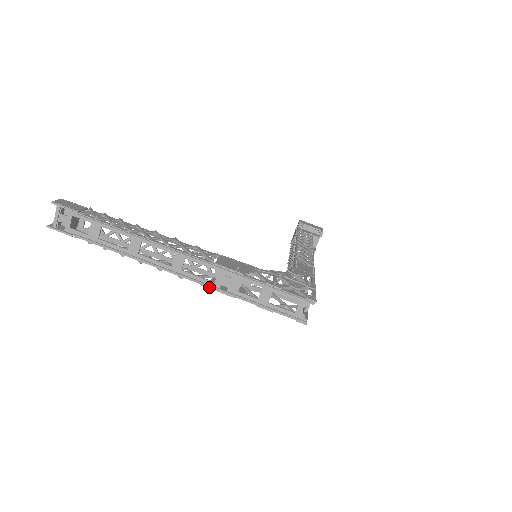
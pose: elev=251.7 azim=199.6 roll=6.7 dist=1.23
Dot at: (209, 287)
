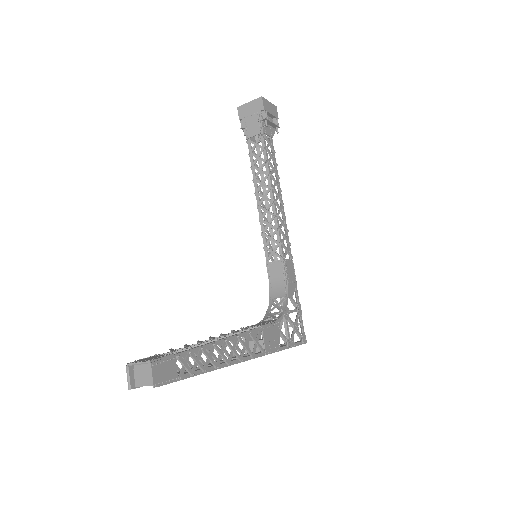
Dot at: occluded
